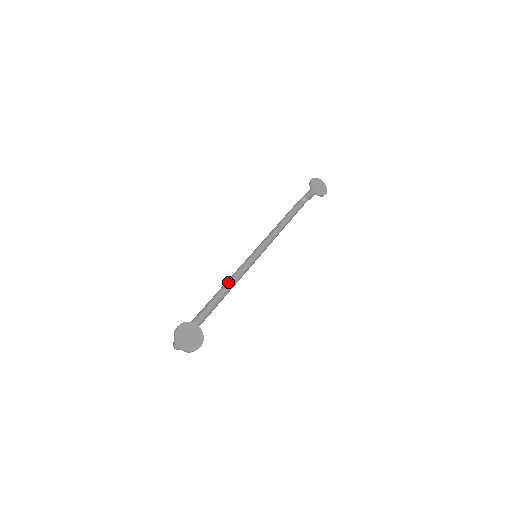
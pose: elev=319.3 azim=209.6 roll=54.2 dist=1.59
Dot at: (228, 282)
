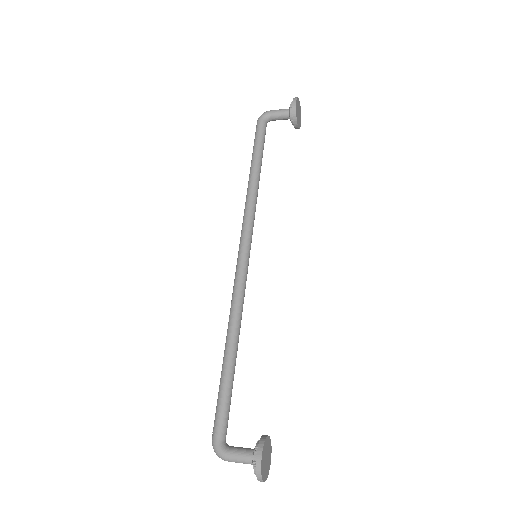
Dot at: (239, 314)
